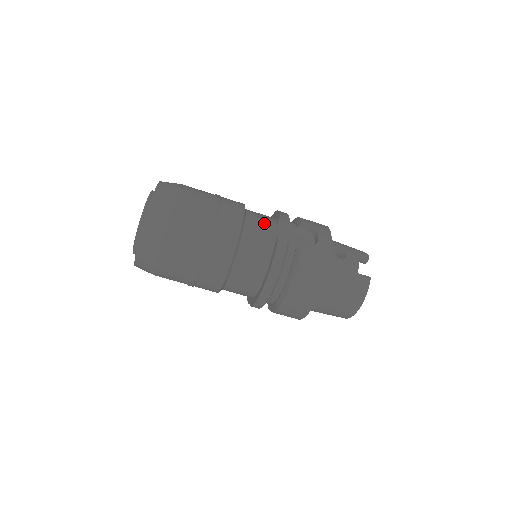
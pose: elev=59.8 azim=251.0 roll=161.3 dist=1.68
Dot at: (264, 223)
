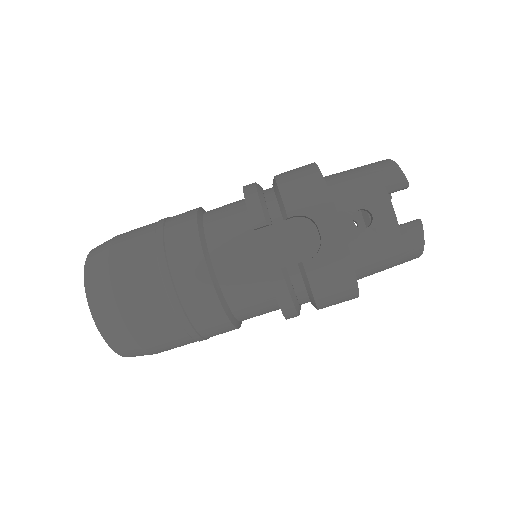
Dot at: (238, 250)
